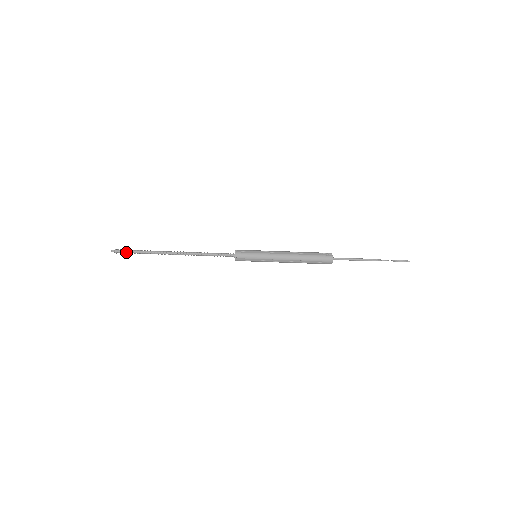
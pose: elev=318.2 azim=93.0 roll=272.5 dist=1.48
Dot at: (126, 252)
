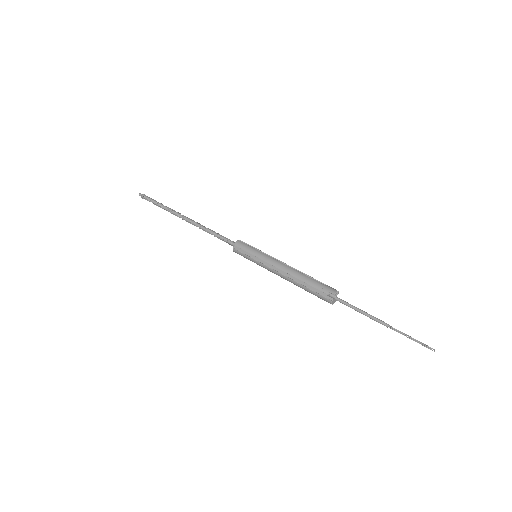
Dot at: (149, 201)
